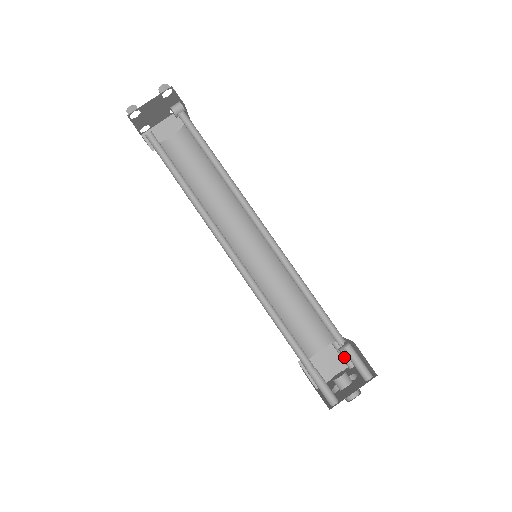
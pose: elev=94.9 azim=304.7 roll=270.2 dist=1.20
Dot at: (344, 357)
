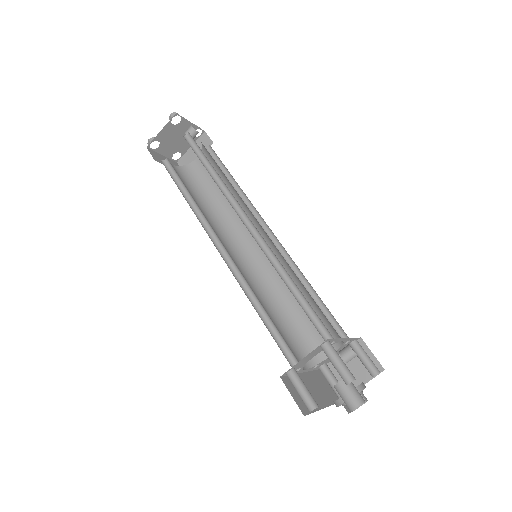
Dot at: (345, 360)
